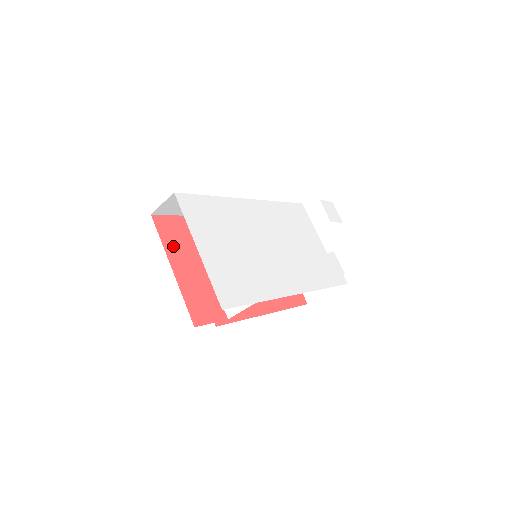
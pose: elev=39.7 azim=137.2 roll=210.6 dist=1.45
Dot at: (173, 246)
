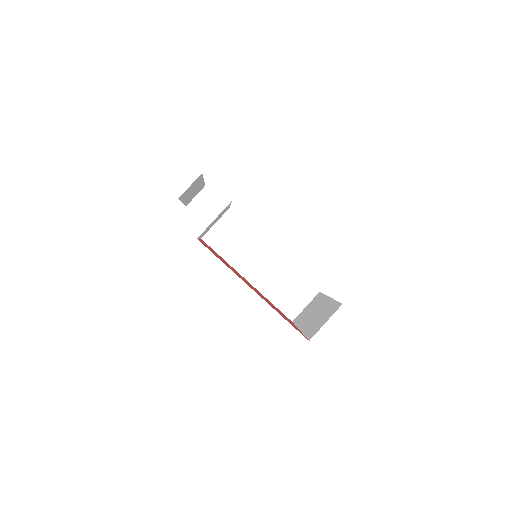
Dot at: occluded
